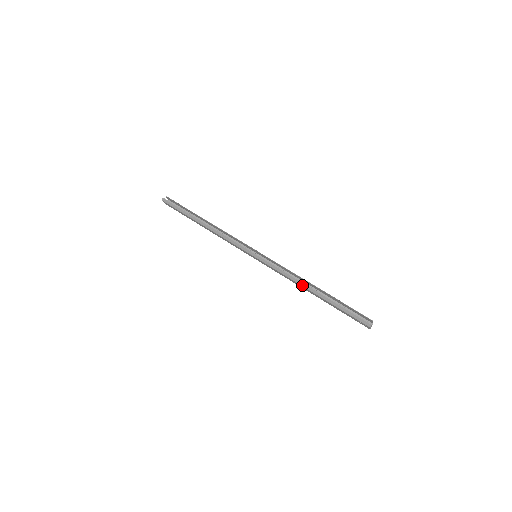
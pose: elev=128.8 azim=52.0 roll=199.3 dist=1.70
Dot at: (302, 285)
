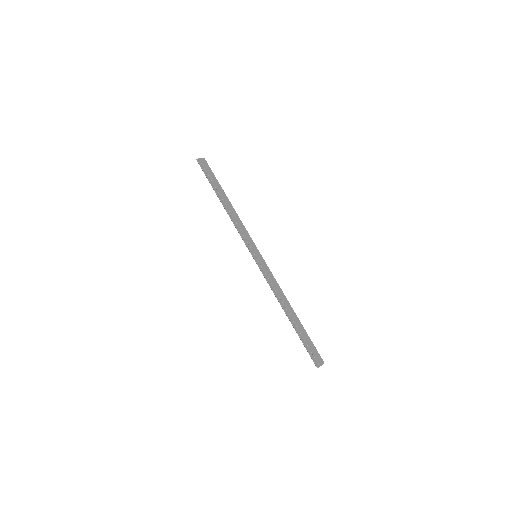
Dot at: (280, 304)
